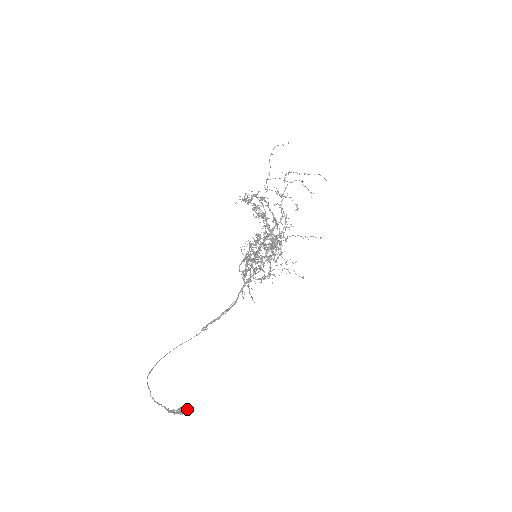
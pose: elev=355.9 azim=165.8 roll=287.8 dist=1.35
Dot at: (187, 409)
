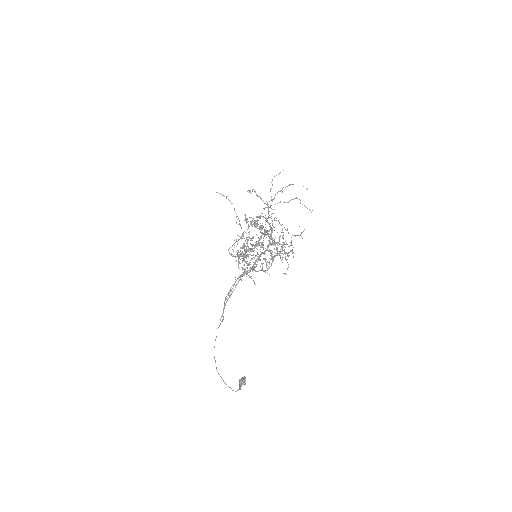
Dot at: occluded
